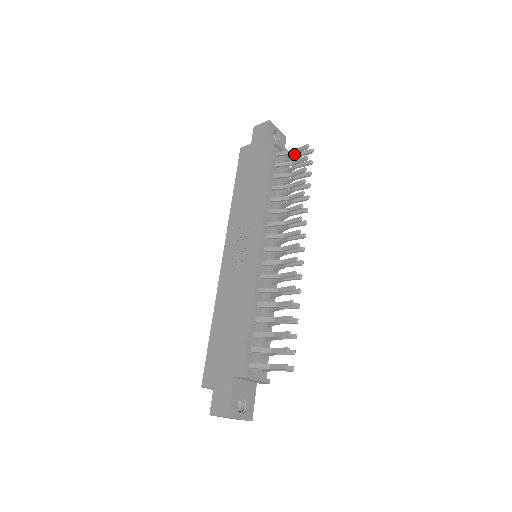
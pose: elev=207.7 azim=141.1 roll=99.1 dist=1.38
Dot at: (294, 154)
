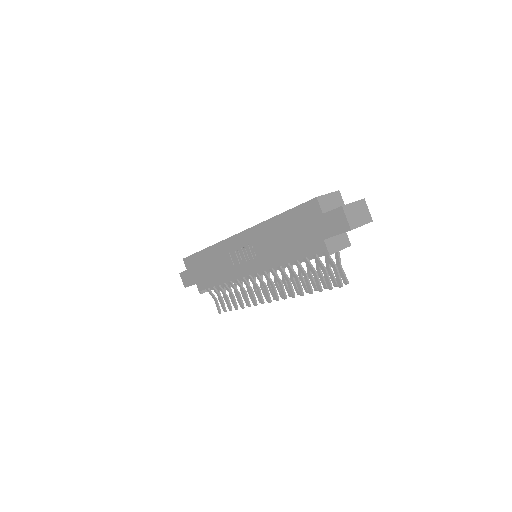
Dot at: (334, 268)
